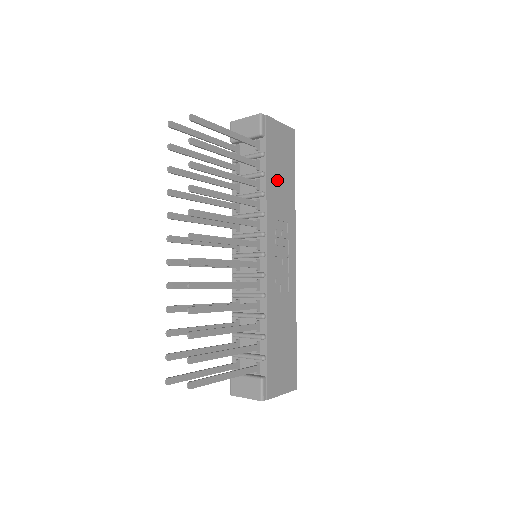
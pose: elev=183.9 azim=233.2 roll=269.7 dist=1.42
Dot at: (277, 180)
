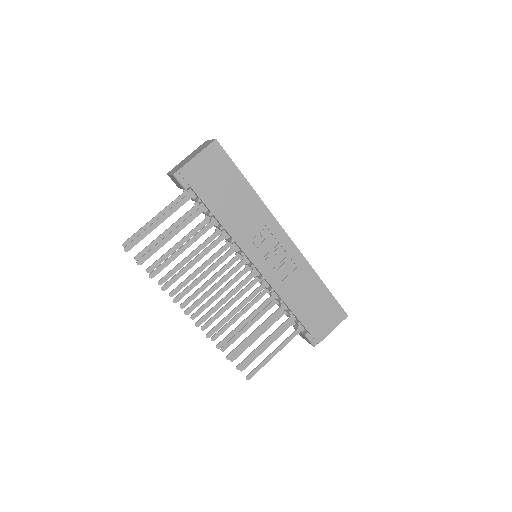
Dot at: (227, 205)
